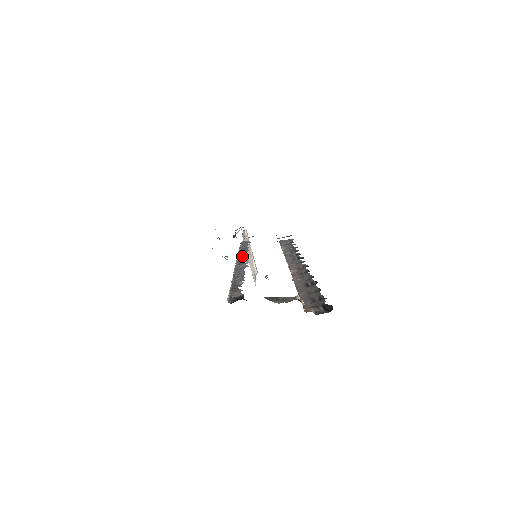
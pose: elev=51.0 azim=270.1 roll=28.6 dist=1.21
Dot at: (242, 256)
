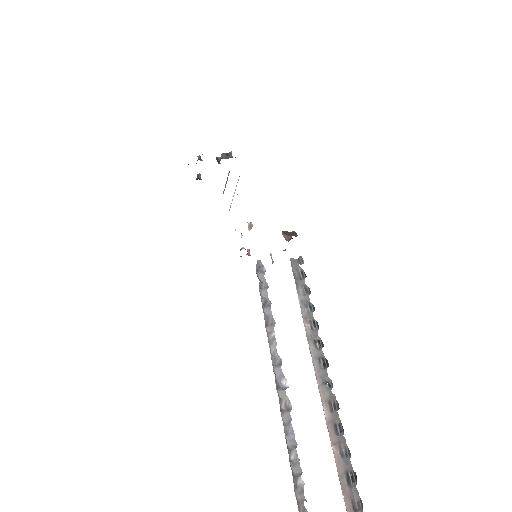
Dot at: (274, 350)
